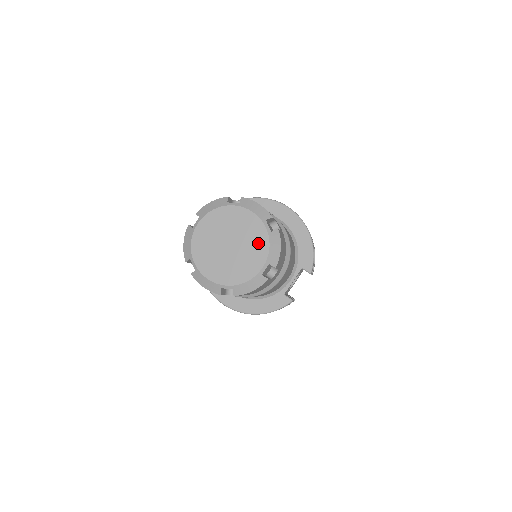
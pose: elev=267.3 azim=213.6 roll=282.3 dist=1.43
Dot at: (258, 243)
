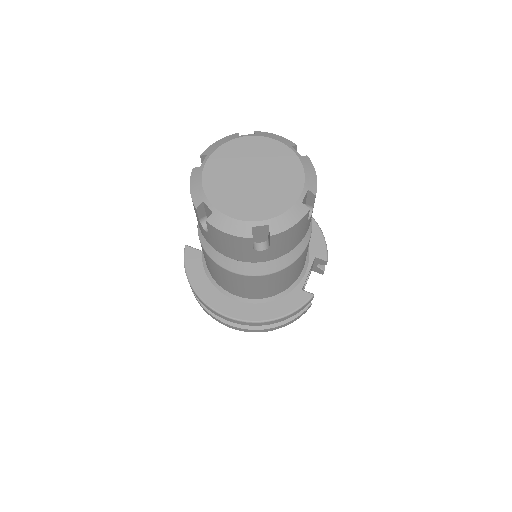
Dot at: (289, 168)
